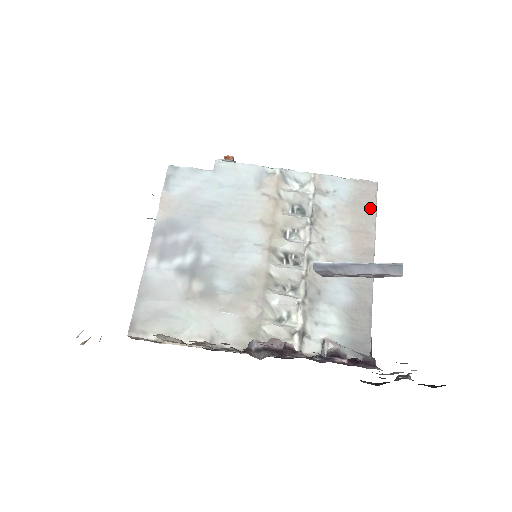
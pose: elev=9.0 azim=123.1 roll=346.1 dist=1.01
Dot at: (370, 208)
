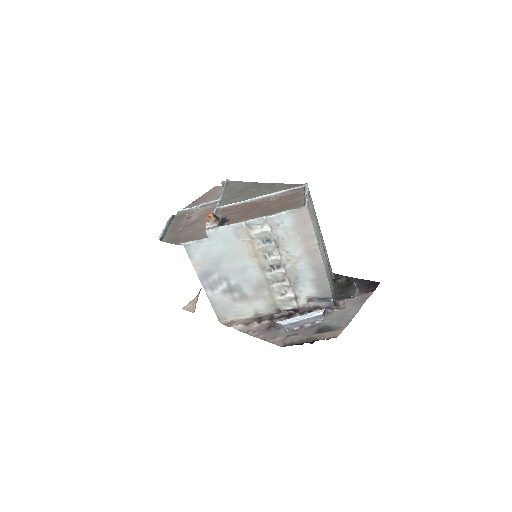
Dot at: (308, 225)
